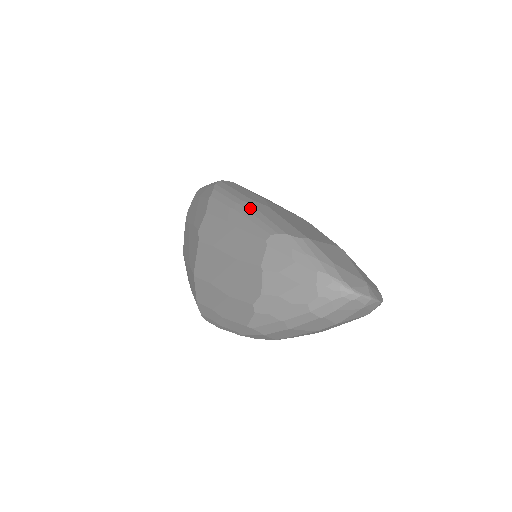
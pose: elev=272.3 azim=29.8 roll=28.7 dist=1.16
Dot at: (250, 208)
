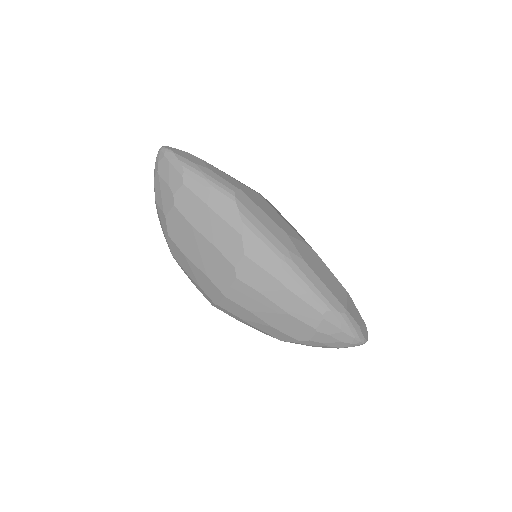
Dot at: (297, 271)
